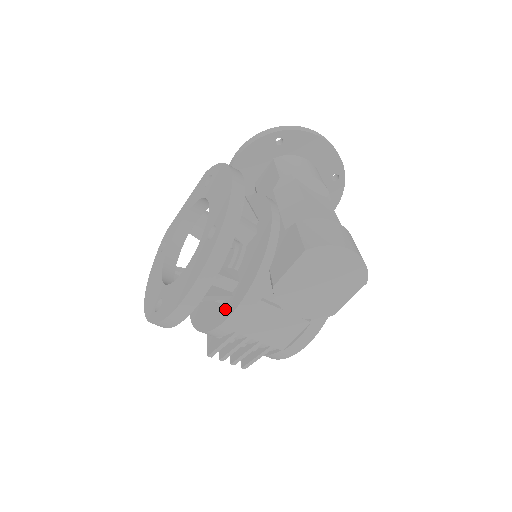
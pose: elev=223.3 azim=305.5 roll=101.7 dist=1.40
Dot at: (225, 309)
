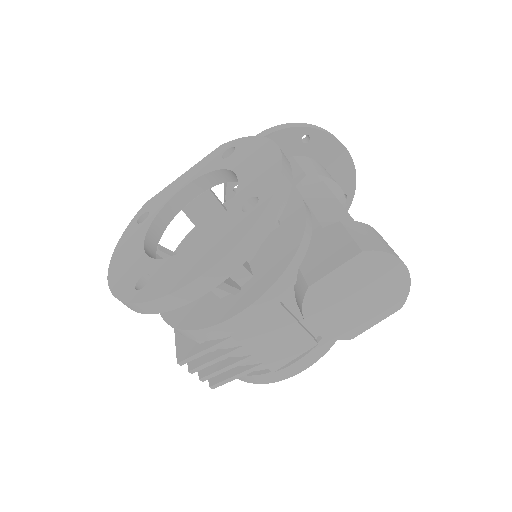
Dot at: (228, 305)
